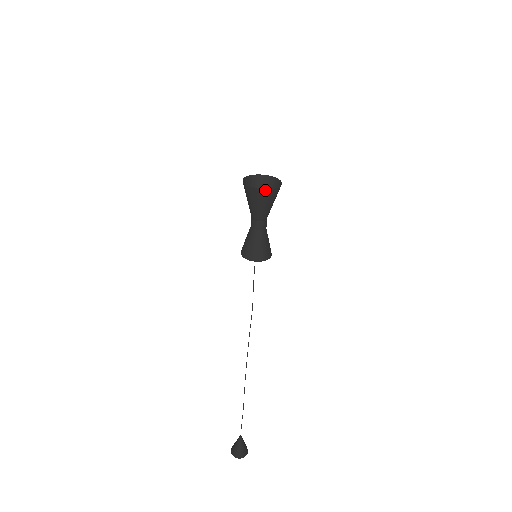
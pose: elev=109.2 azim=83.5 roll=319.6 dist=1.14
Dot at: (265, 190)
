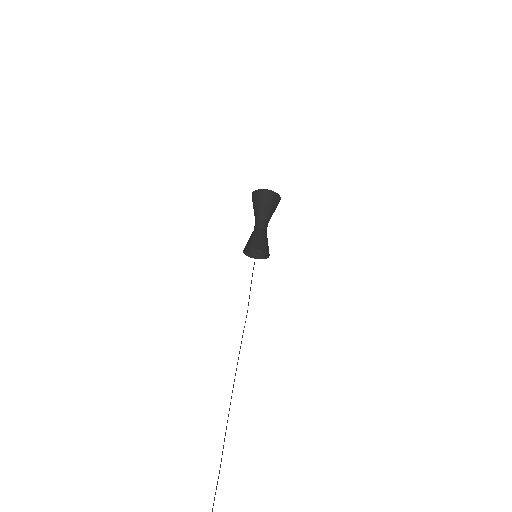
Dot at: (269, 191)
